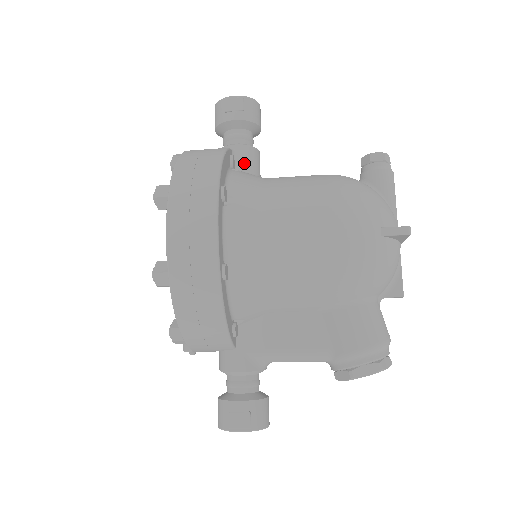
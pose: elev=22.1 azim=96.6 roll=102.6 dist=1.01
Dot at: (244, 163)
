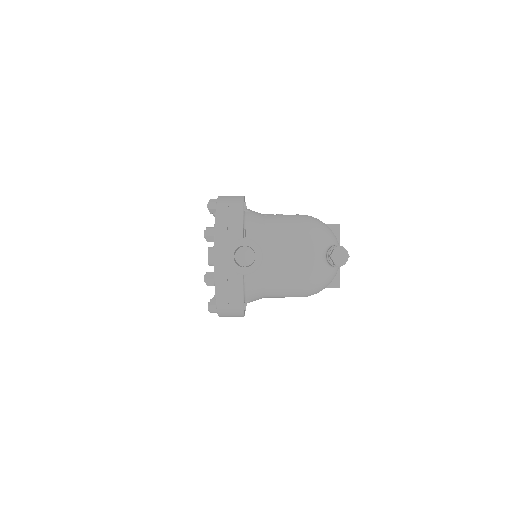
Dot at: occluded
